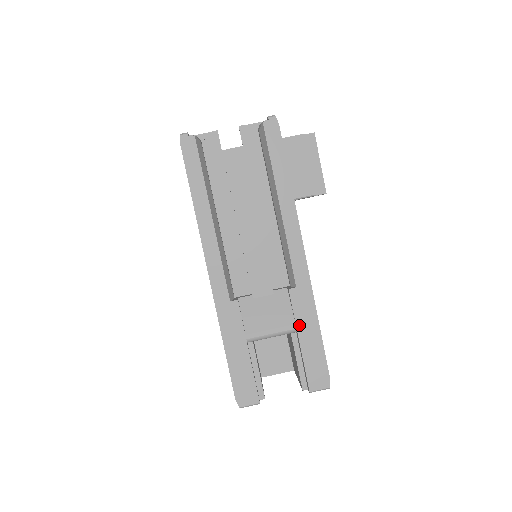
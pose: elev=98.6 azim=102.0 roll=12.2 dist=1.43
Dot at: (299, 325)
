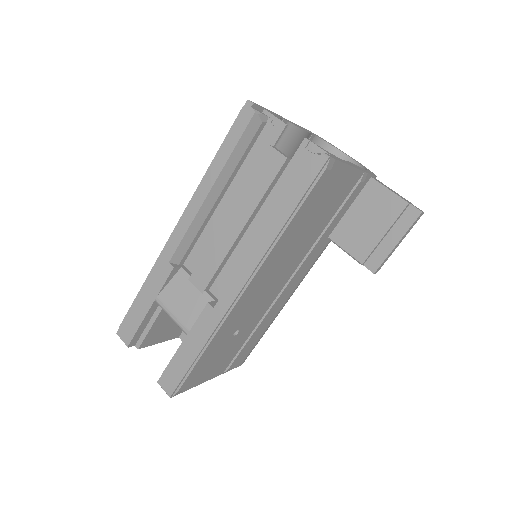
Dot at: (191, 334)
